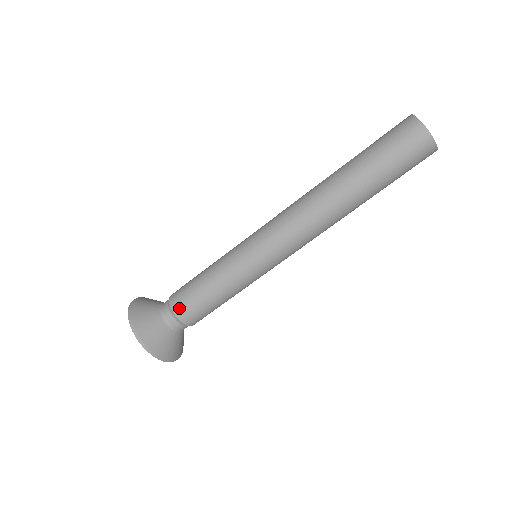
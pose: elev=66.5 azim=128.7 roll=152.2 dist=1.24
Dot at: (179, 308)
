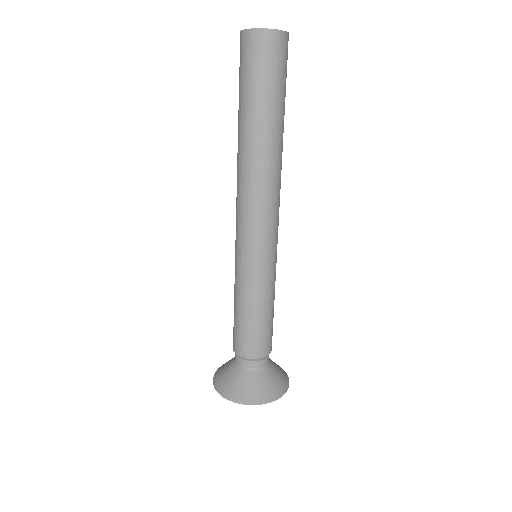
Dot at: (249, 351)
